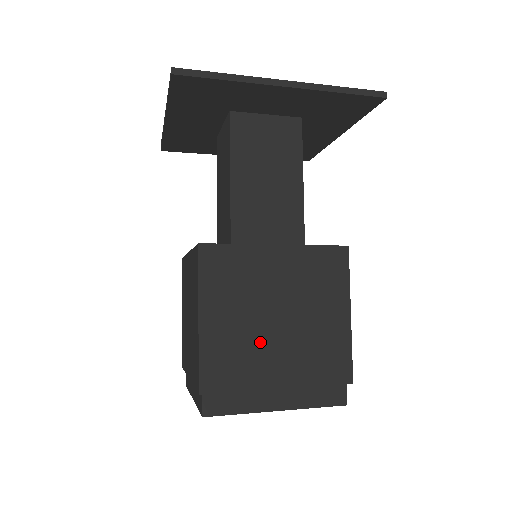
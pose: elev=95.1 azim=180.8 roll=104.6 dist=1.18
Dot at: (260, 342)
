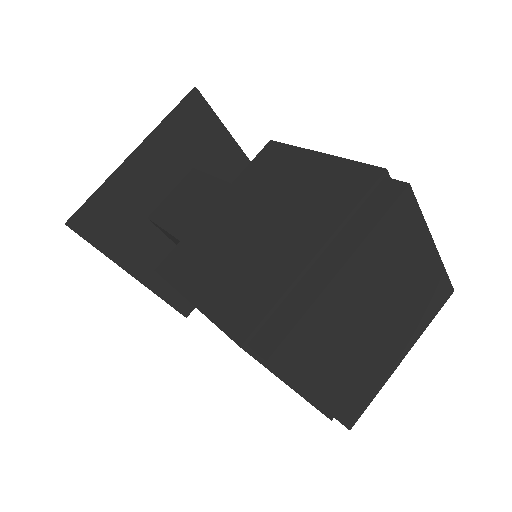
Dot at: occluded
